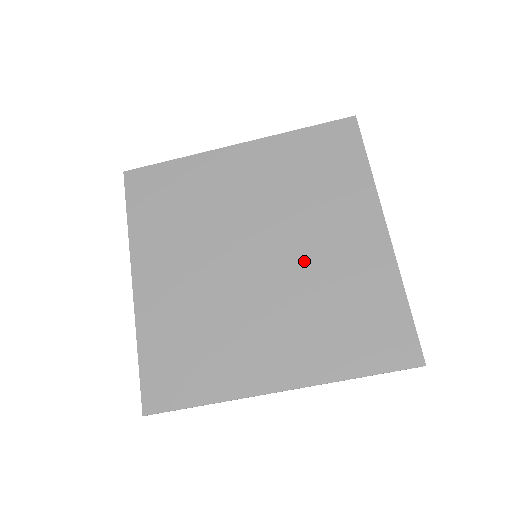
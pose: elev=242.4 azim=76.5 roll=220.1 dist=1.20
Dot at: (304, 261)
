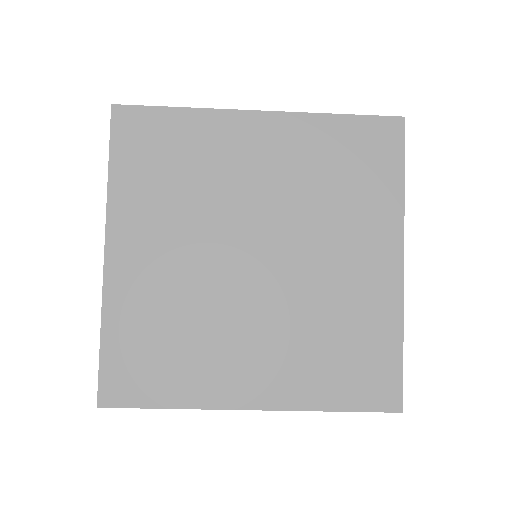
Dot at: (308, 276)
